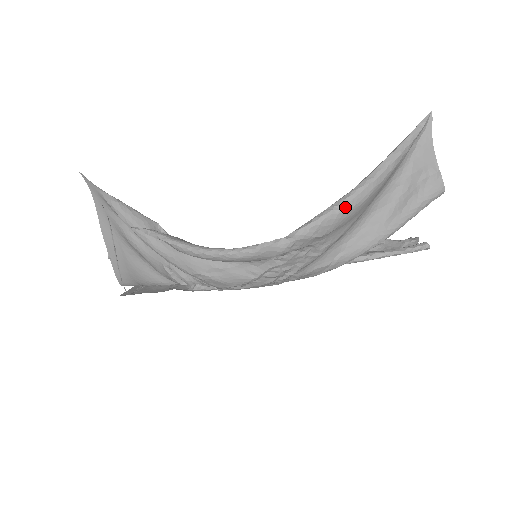
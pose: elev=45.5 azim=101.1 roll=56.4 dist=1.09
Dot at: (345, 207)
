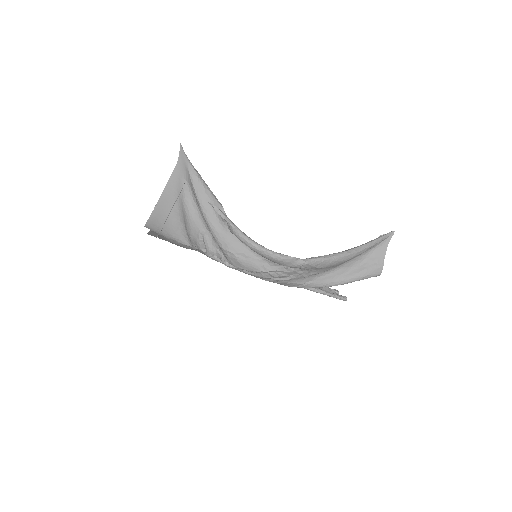
Dot at: (338, 259)
